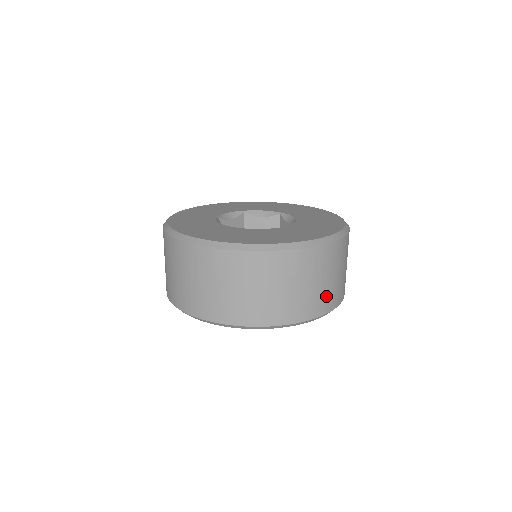
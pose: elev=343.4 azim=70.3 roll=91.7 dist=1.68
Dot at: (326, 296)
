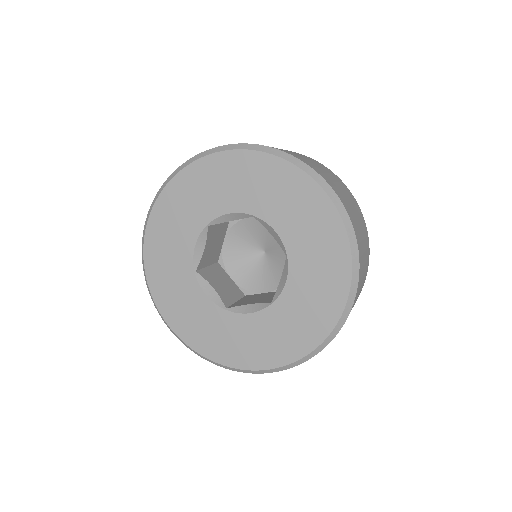
Dot at: occluded
